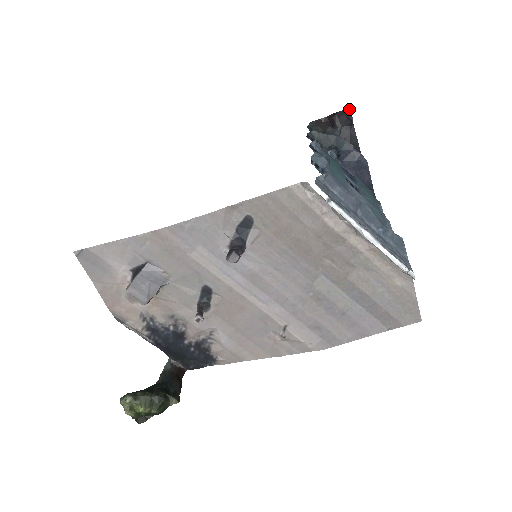
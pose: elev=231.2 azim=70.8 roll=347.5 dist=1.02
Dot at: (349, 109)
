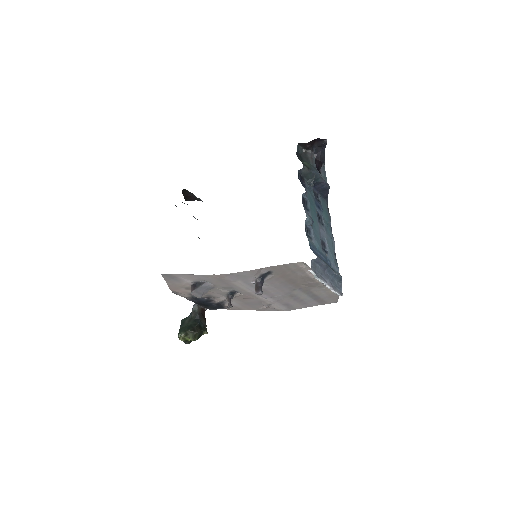
Dot at: (326, 139)
